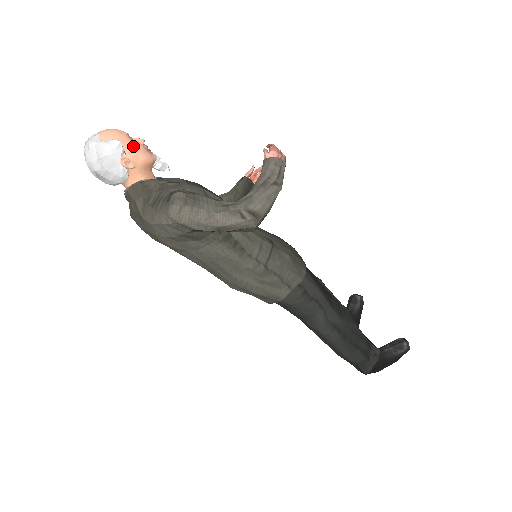
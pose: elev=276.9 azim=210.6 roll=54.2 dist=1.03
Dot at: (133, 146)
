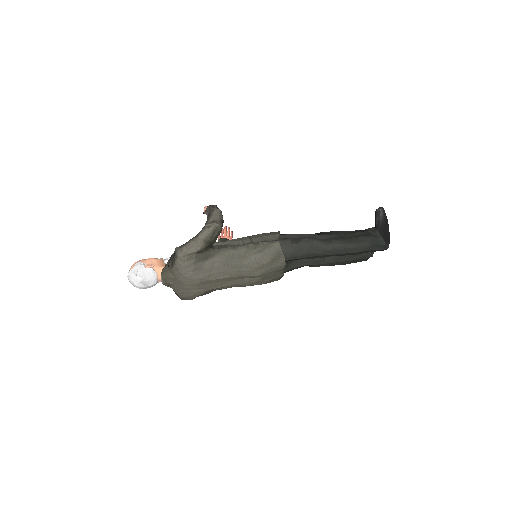
Dot at: (146, 260)
